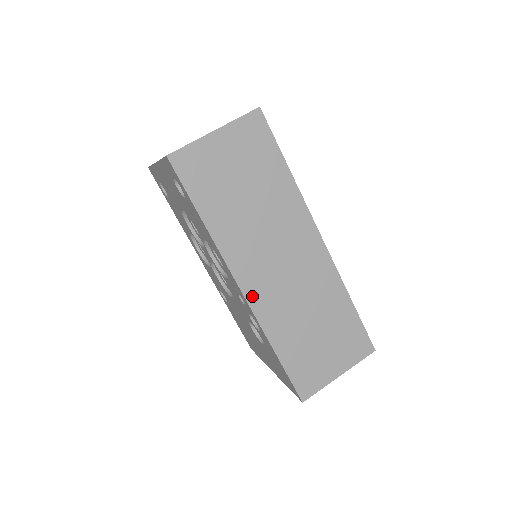
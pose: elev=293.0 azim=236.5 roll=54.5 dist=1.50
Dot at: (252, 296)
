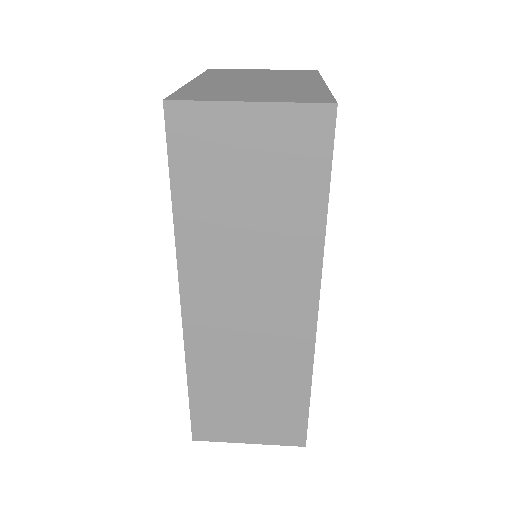
Dot at: (192, 319)
